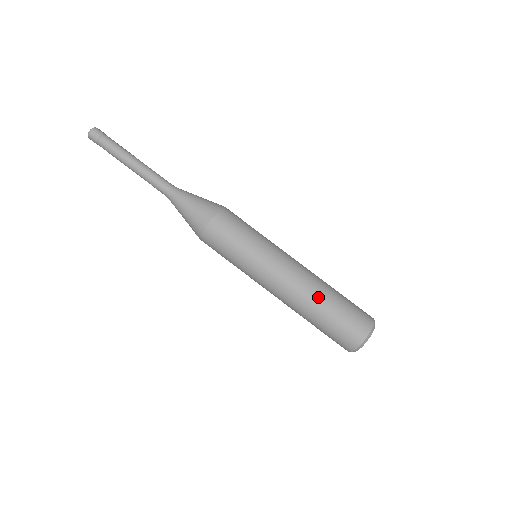
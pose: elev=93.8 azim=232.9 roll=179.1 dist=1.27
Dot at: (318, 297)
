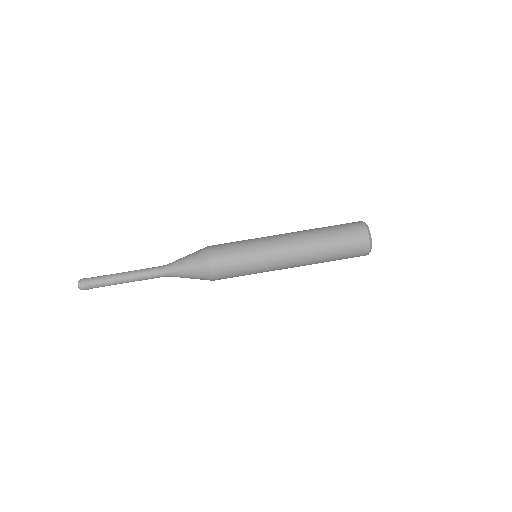
Dot at: (319, 253)
